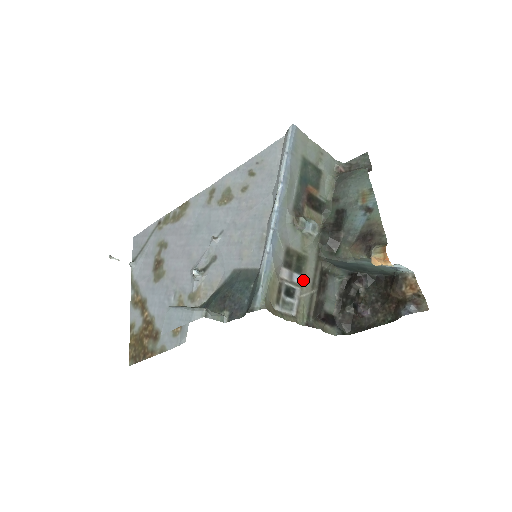
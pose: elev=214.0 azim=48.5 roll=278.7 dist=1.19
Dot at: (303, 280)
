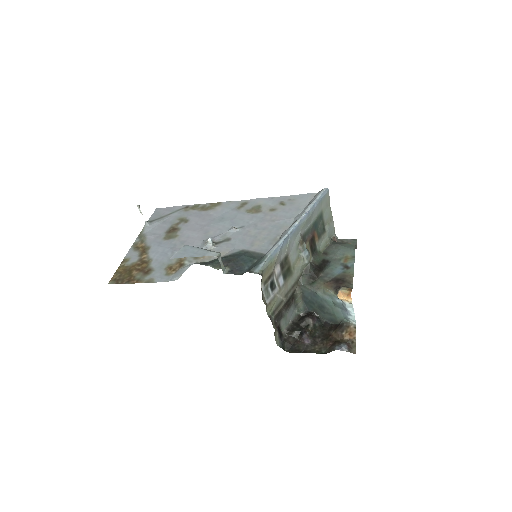
Dot at: (283, 286)
